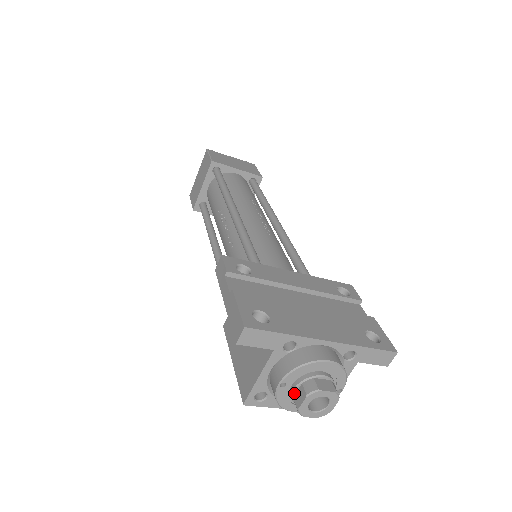
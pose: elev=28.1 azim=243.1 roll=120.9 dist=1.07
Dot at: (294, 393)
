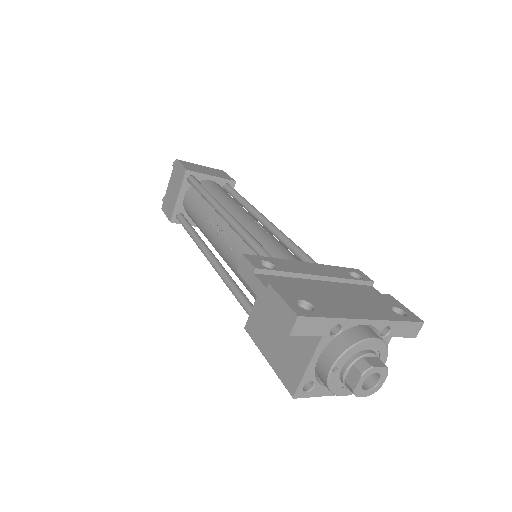
Dot at: (345, 375)
